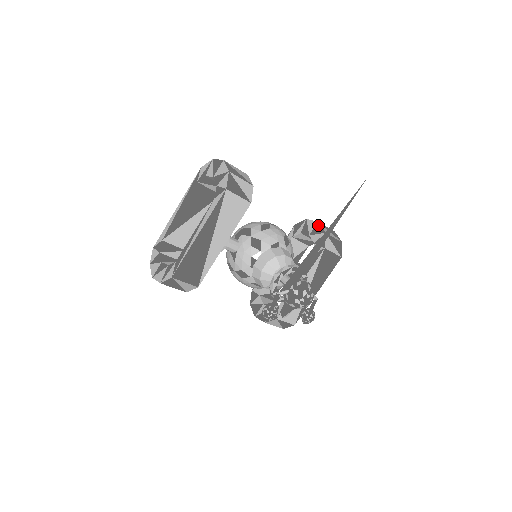
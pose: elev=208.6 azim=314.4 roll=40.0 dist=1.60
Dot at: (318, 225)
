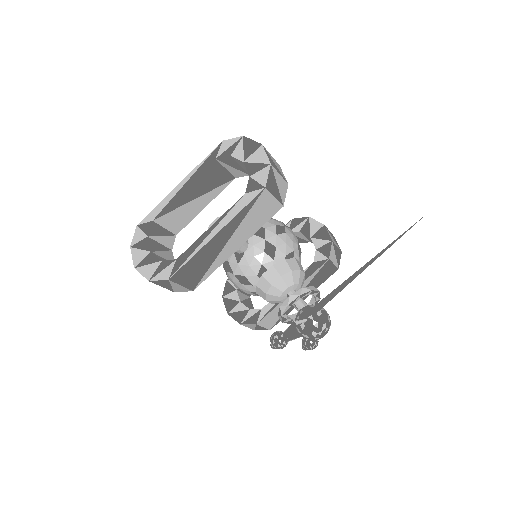
Dot at: (324, 229)
